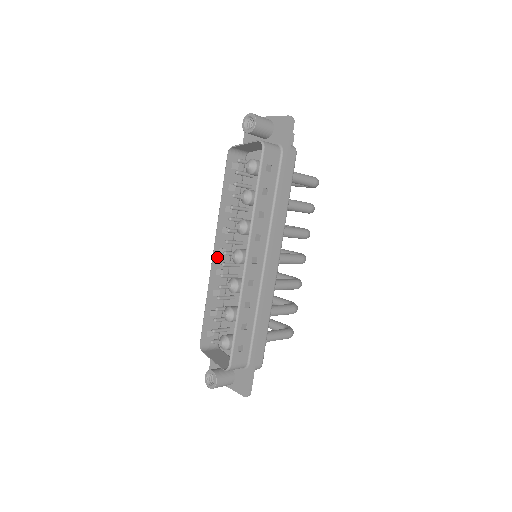
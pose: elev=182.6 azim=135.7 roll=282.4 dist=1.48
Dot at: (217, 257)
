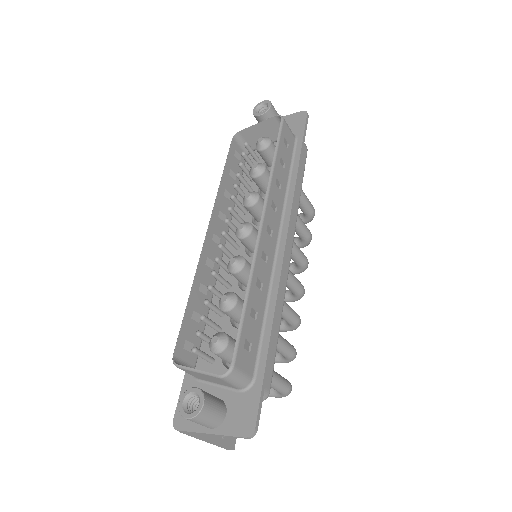
Dot at: (210, 242)
